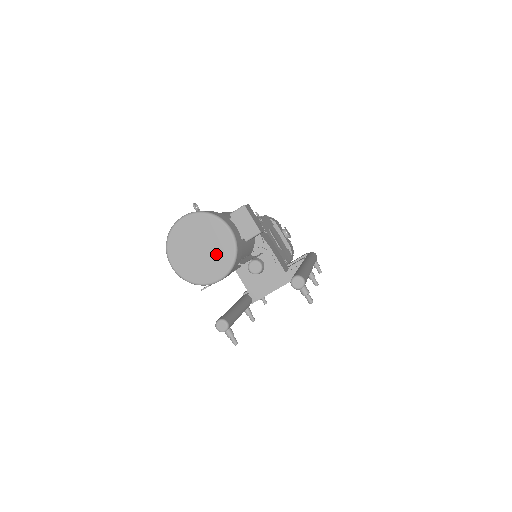
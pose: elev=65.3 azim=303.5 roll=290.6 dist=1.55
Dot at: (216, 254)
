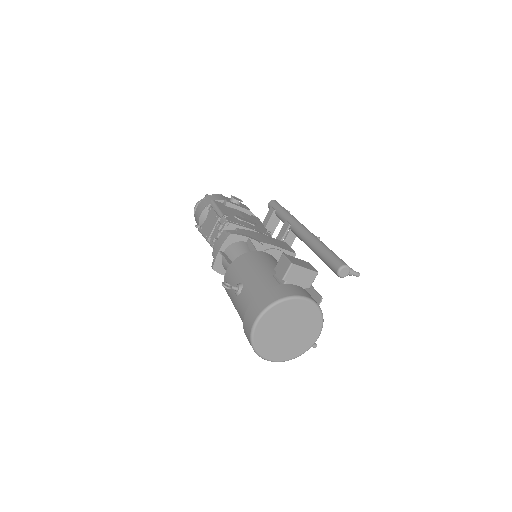
Dot at: (305, 324)
